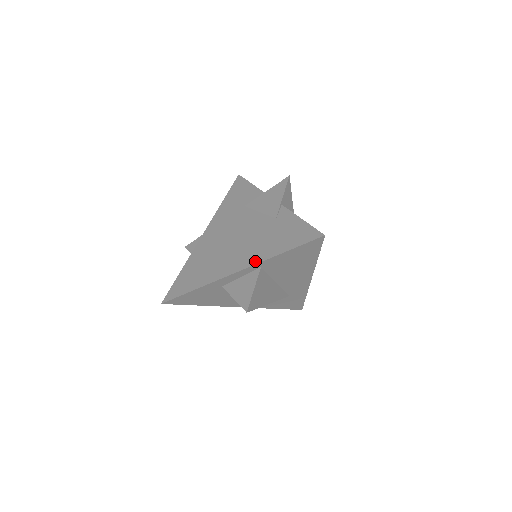
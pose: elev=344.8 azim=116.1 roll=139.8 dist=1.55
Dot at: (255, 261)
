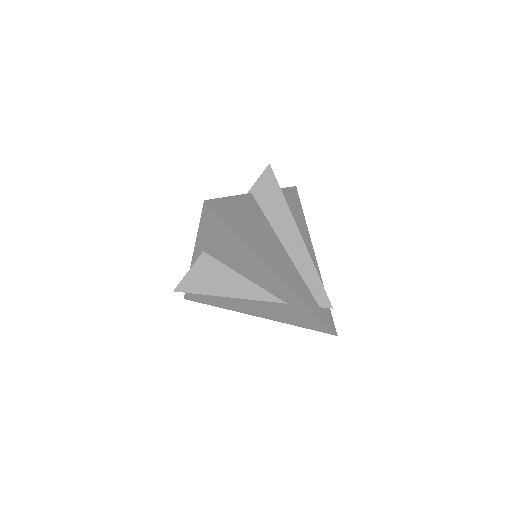
Dot at: occluded
